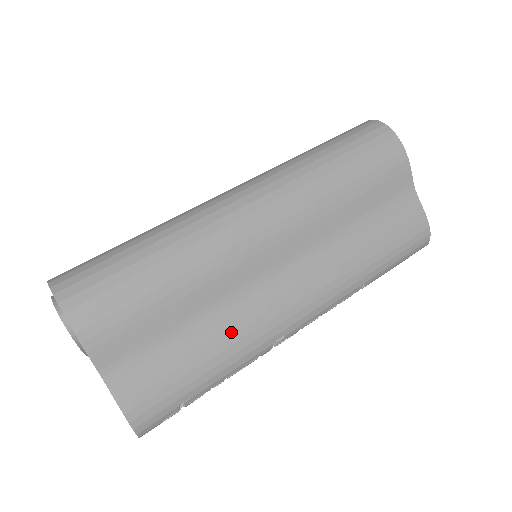
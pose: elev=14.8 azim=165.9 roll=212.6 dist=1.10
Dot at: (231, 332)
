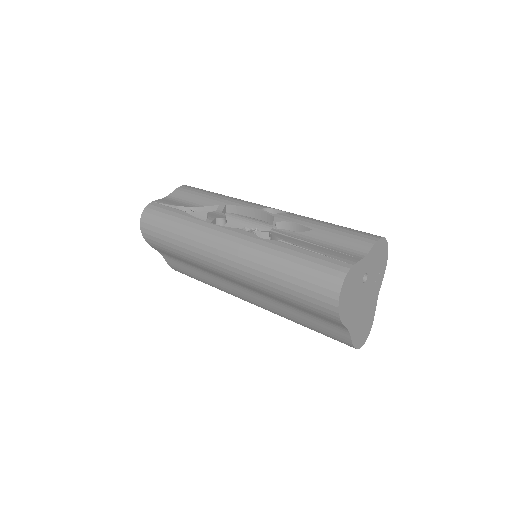
Dot at: (212, 282)
